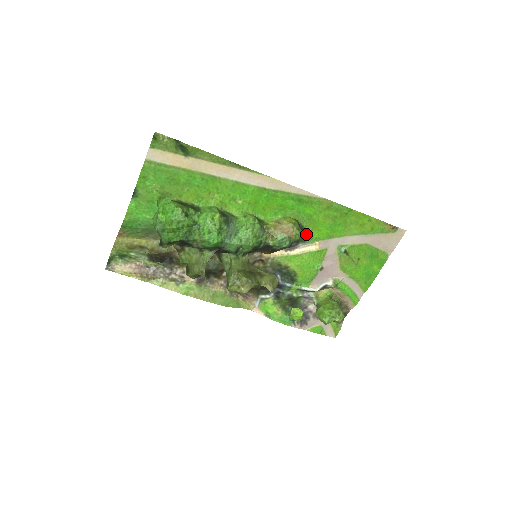
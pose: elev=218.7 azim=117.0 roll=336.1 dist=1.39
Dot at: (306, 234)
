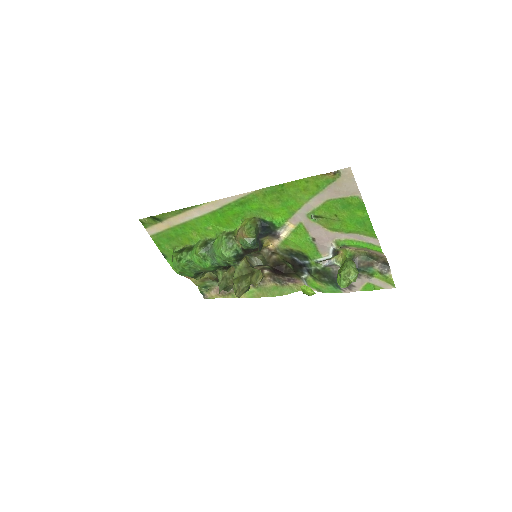
Dot at: (272, 222)
